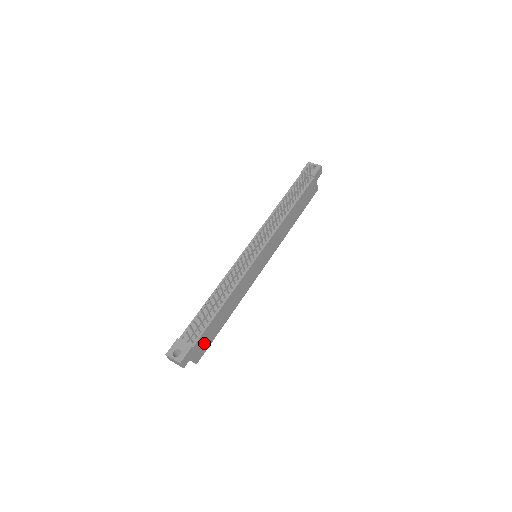
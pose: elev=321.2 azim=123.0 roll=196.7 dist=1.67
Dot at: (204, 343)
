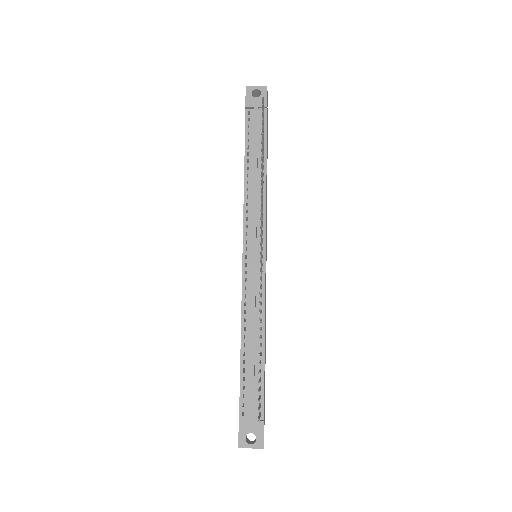
Dot at: occluded
